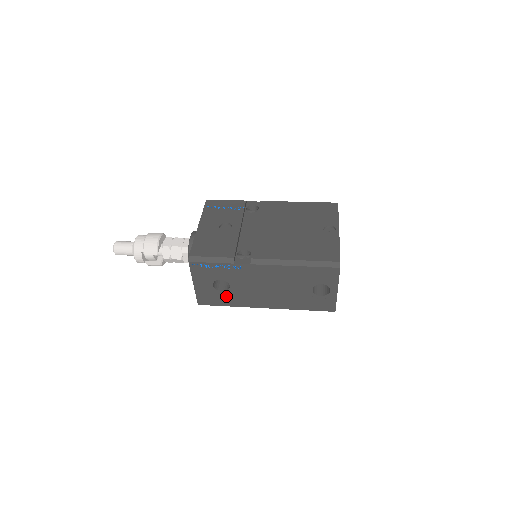
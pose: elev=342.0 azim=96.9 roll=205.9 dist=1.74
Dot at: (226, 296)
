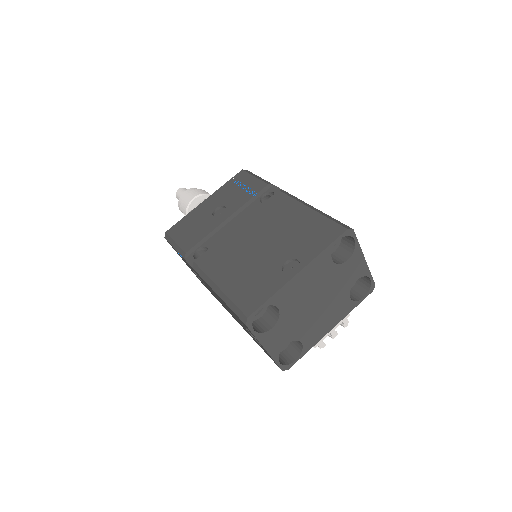
Dot at: occluded
